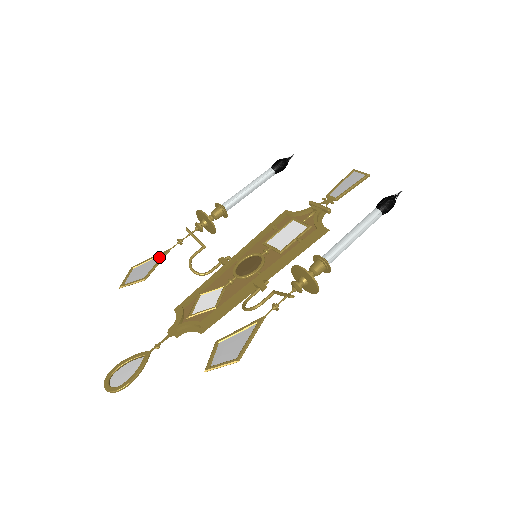
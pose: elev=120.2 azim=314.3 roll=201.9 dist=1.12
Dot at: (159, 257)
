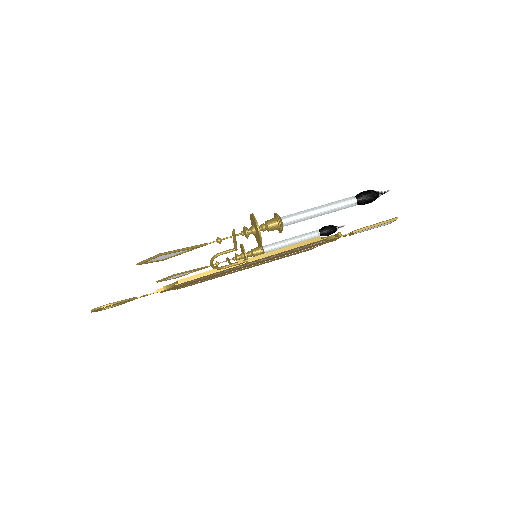
Dot at: (196, 269)
